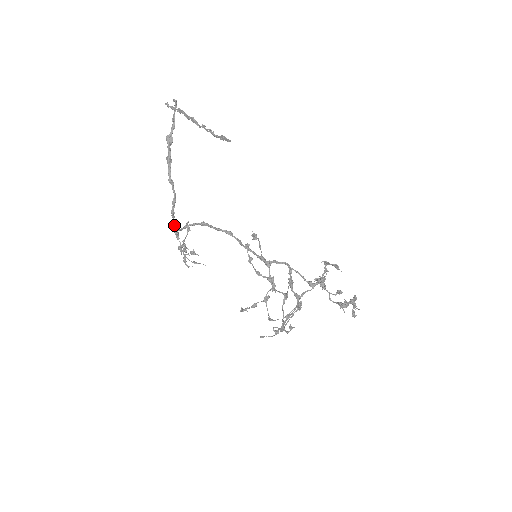
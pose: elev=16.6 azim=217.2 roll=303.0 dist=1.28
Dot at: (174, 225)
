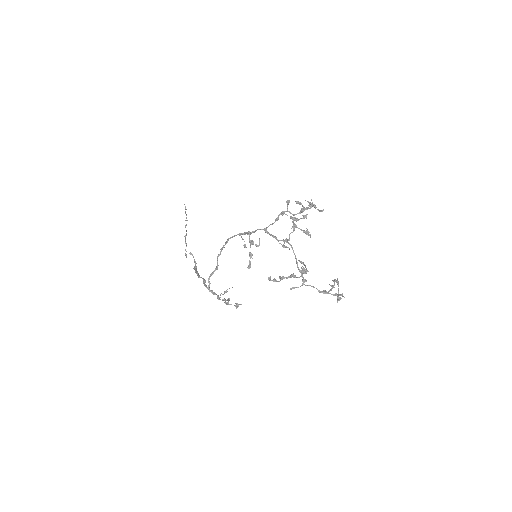
Dot at: (206, 287)
